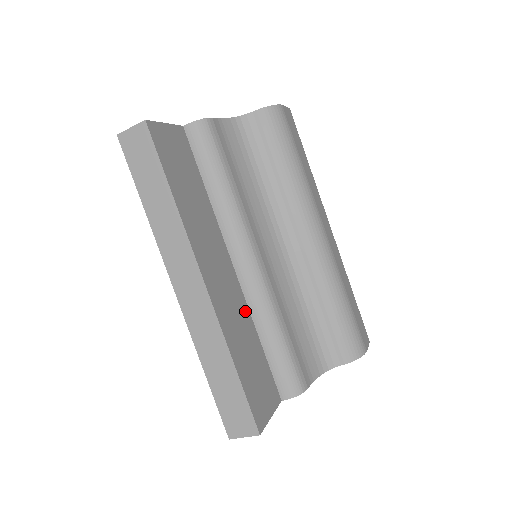
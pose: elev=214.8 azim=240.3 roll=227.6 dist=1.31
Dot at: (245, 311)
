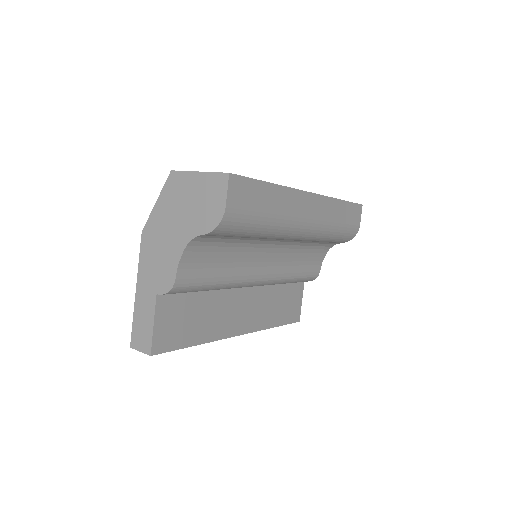
Dot at: (266, 291)
